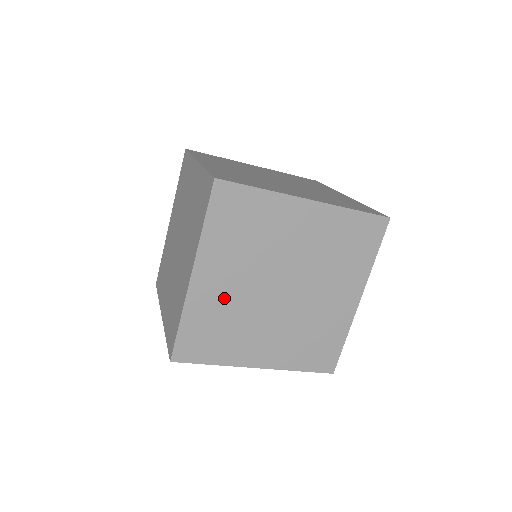
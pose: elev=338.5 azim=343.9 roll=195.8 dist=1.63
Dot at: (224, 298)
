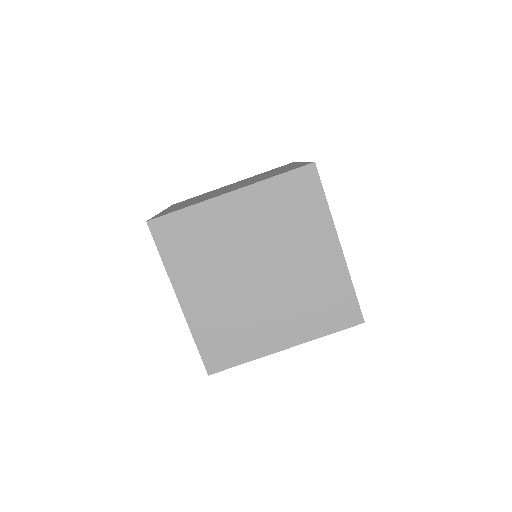
Dot at: (226, 231)
